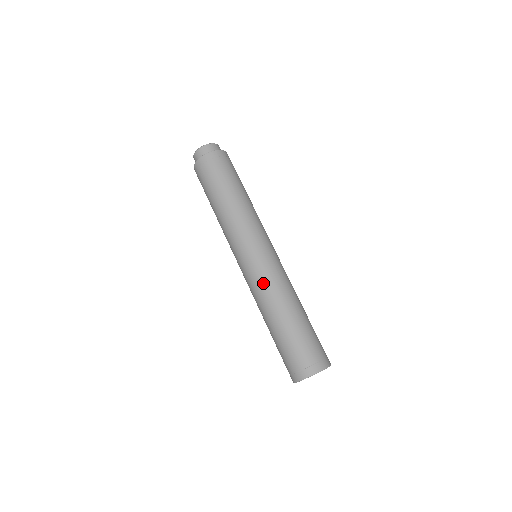
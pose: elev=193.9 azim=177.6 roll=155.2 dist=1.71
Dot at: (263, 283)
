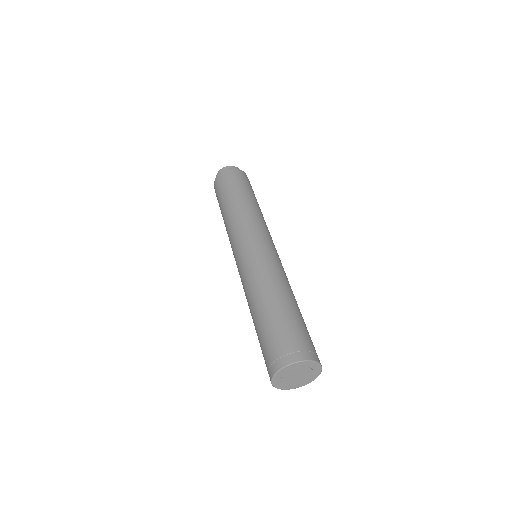
Dot at: (279, 266)
